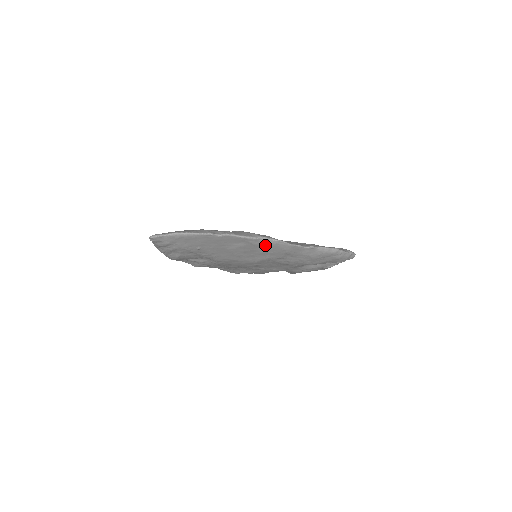
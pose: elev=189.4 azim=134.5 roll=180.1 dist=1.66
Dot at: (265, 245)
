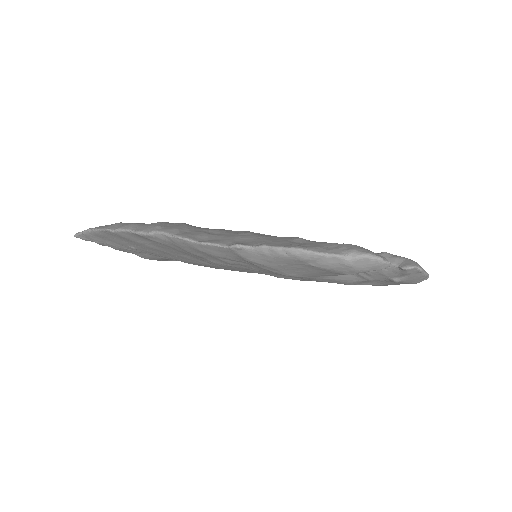
Dot at: (173, 244)
